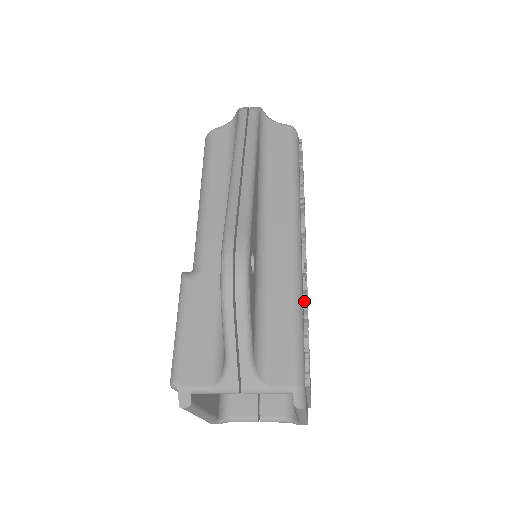
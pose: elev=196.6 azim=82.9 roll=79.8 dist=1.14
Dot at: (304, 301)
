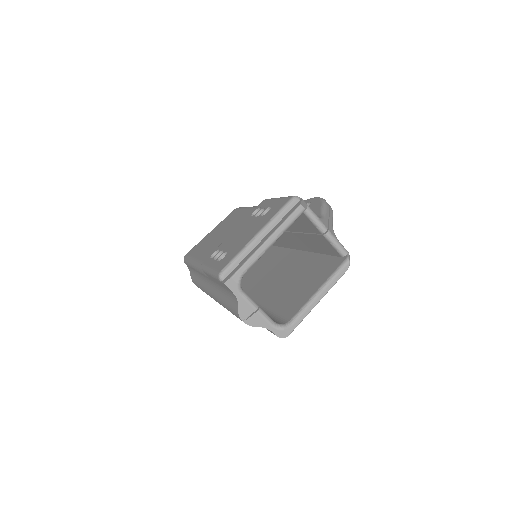
Dot at: occluded
